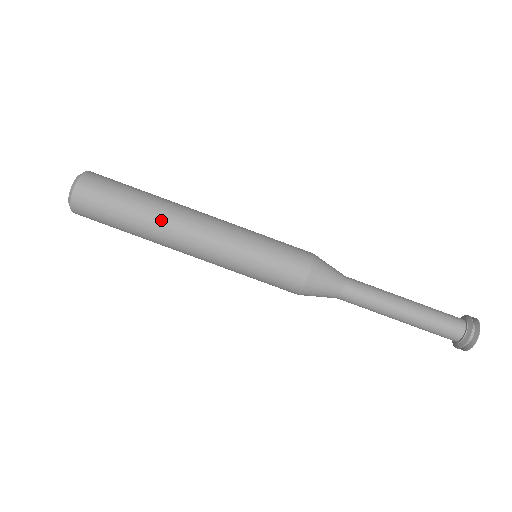
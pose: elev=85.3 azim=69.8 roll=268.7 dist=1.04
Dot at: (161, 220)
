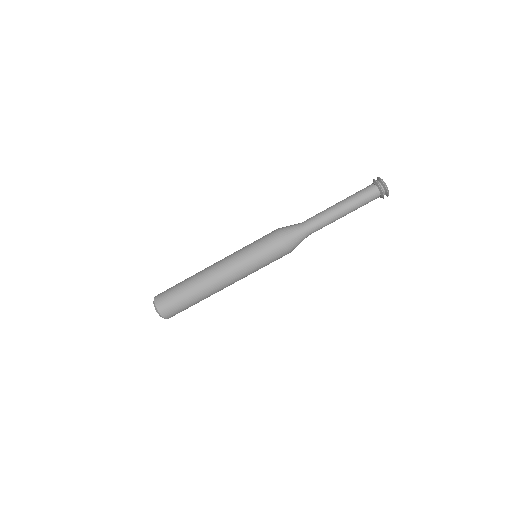
Dot at: (202, 283)
